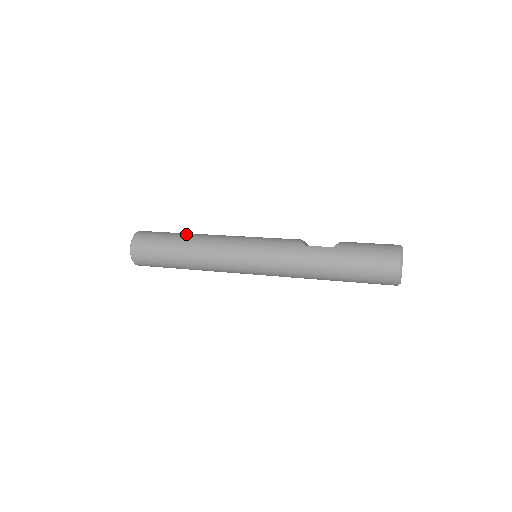
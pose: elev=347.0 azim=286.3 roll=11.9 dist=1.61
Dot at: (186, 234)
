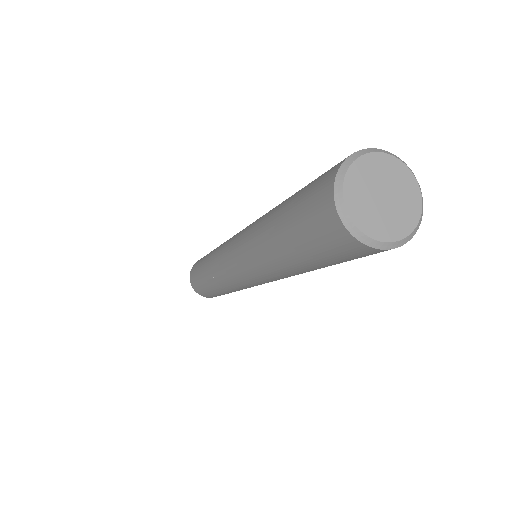
Dot at: occluded
